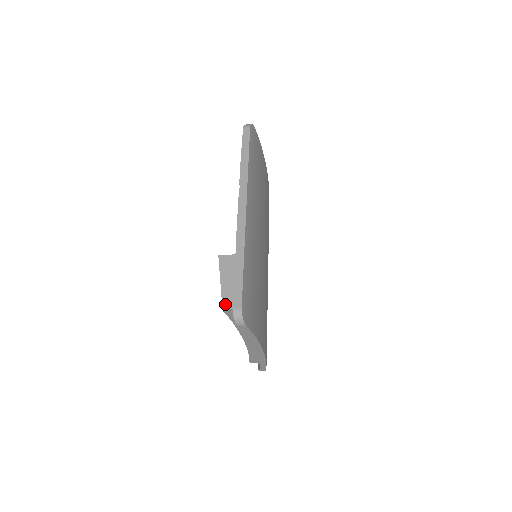
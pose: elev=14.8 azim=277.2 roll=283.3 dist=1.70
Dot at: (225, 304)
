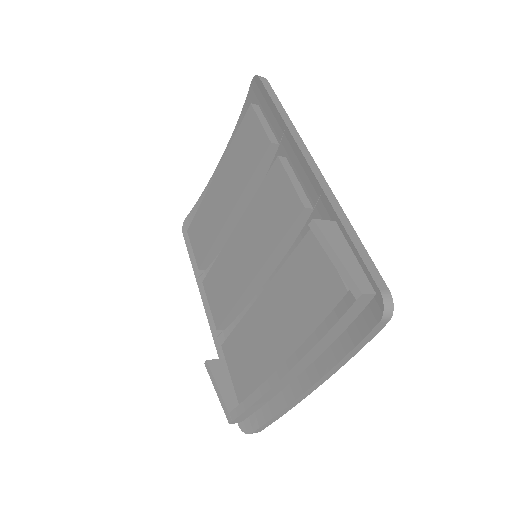
Dot at: (361, 286)
